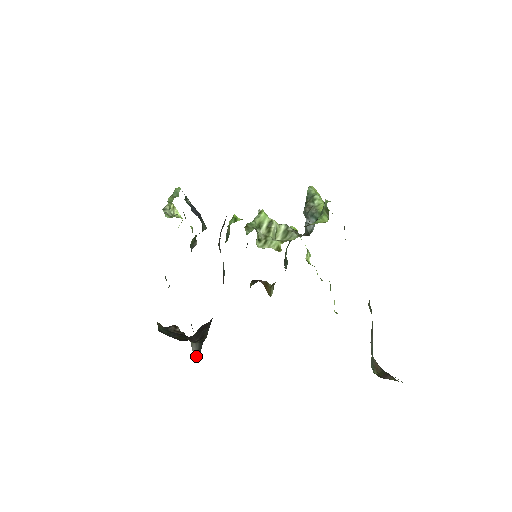
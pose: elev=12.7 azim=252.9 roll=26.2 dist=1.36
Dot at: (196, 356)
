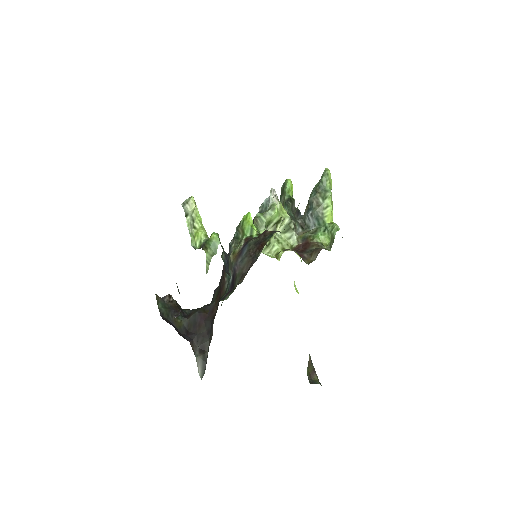
Dot at: (201, 376)
